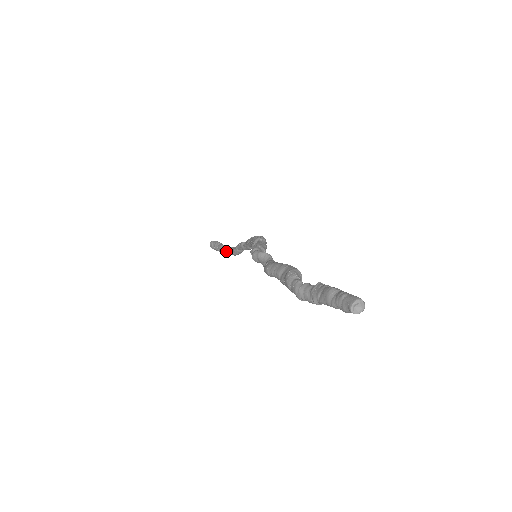
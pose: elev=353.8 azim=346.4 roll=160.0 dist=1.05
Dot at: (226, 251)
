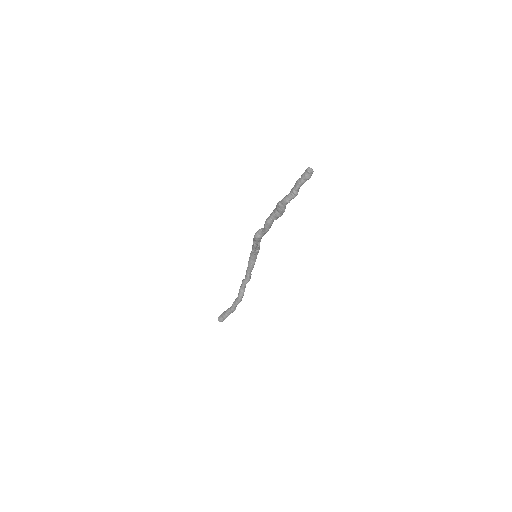
Dot at: (232, 305)
